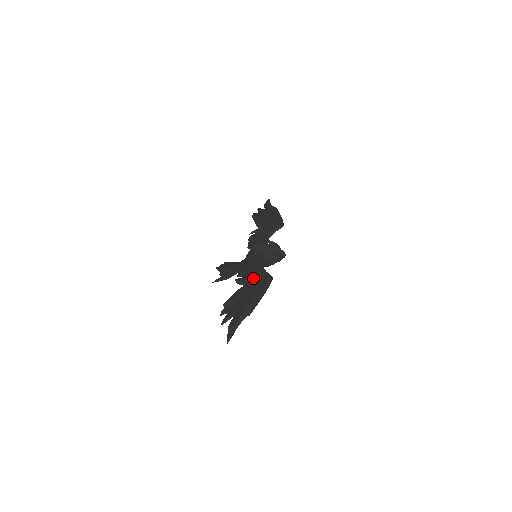
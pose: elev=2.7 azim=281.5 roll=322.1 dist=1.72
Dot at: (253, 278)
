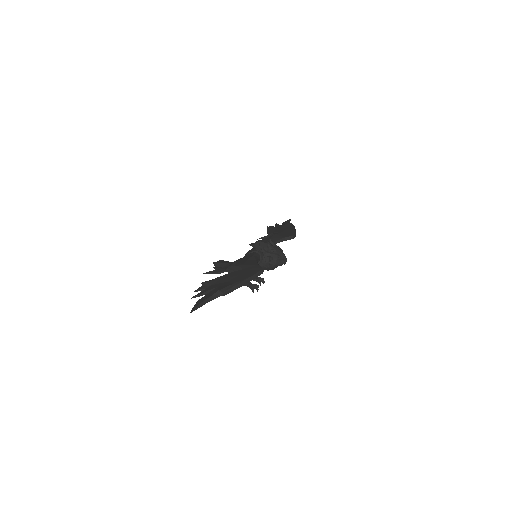
Dot at: (243, 267)
